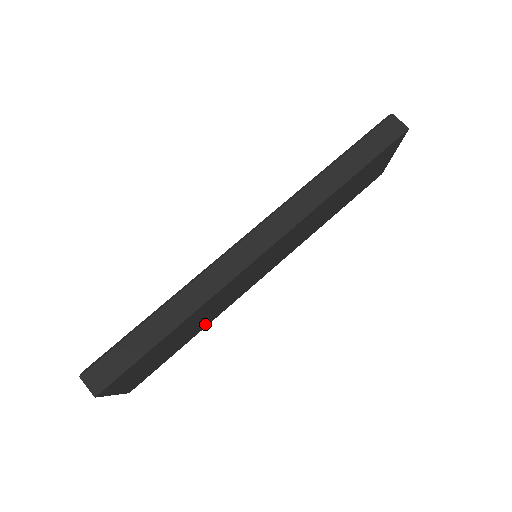
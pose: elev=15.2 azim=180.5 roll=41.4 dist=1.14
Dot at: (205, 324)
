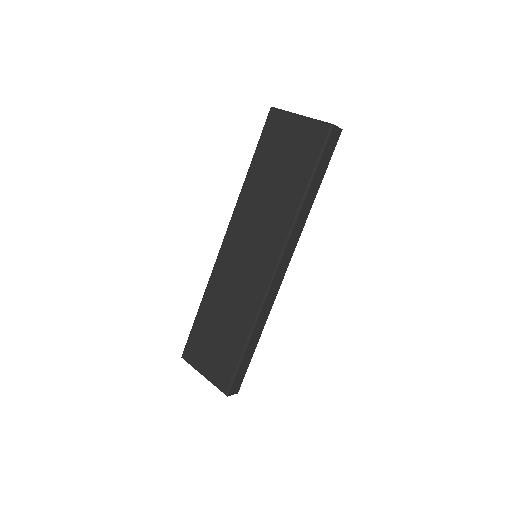
Dot at: occluded
